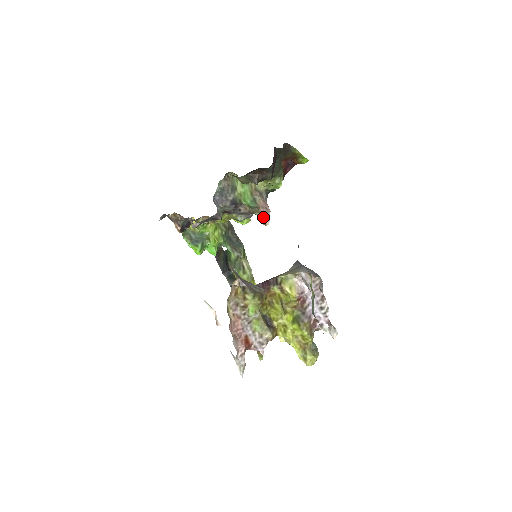
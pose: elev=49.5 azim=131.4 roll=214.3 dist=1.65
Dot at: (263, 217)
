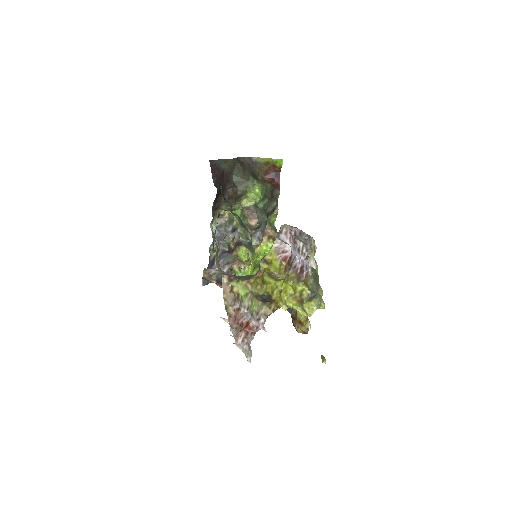
Dot at: (248, 221)
